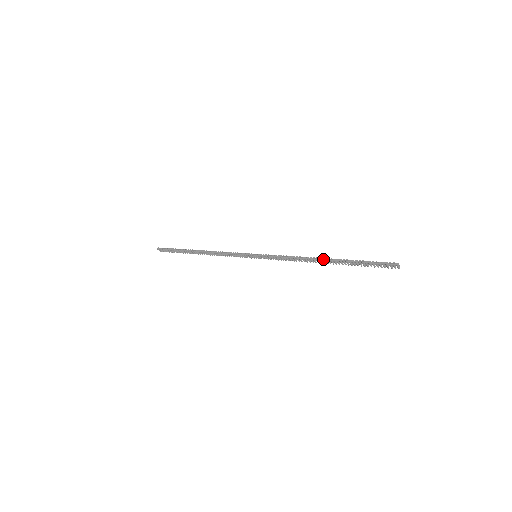
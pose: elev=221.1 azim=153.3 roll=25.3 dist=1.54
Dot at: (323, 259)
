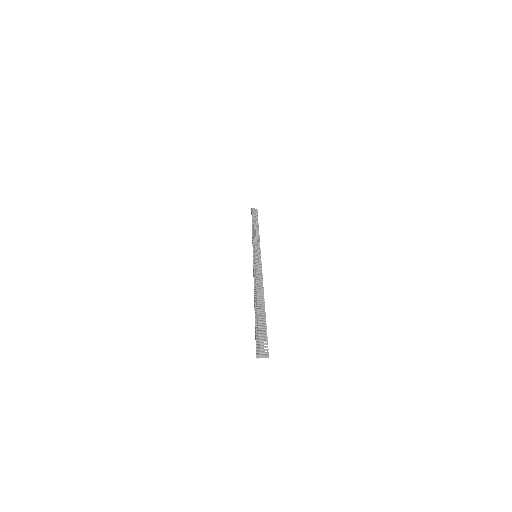
Dot at: (254, 298)
